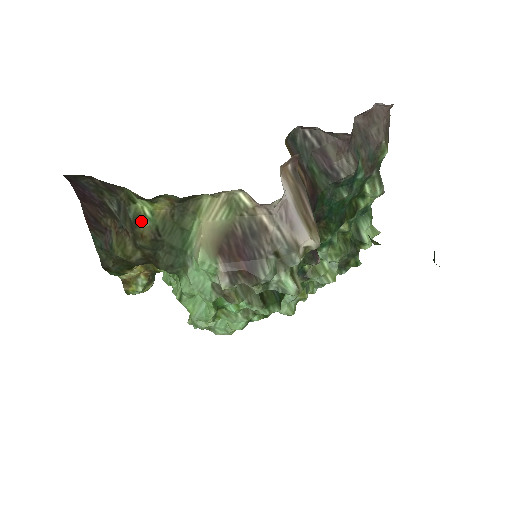
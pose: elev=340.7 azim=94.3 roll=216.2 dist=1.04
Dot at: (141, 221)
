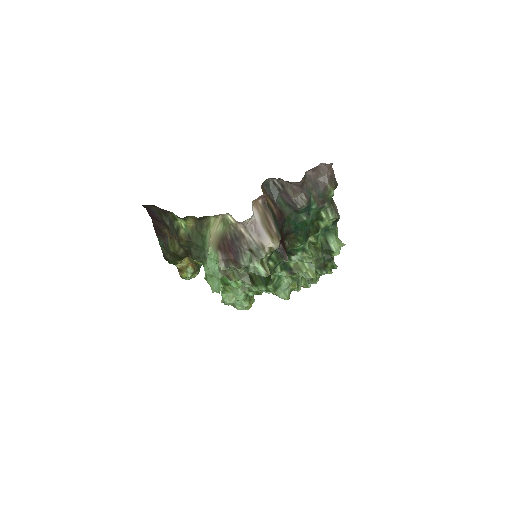
Dot at: (180, 230)
